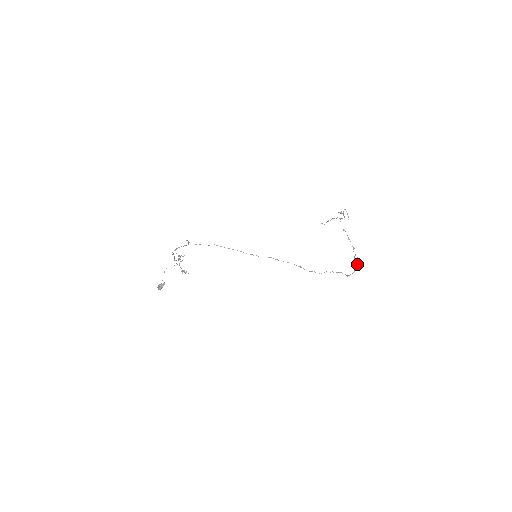
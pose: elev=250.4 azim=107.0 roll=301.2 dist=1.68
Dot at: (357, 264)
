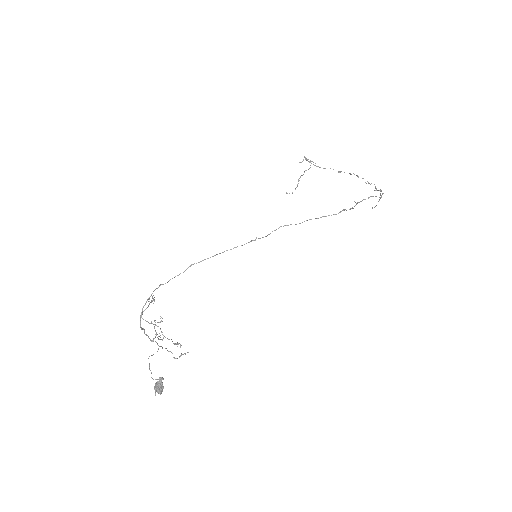
Dot at: occluded
